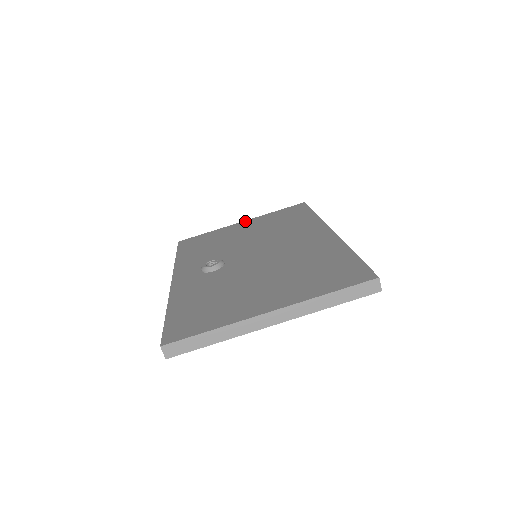
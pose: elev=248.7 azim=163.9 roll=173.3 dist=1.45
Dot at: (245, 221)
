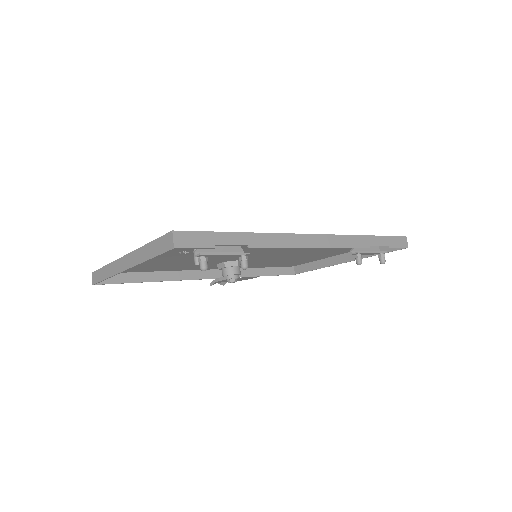
Dot at: occluded
